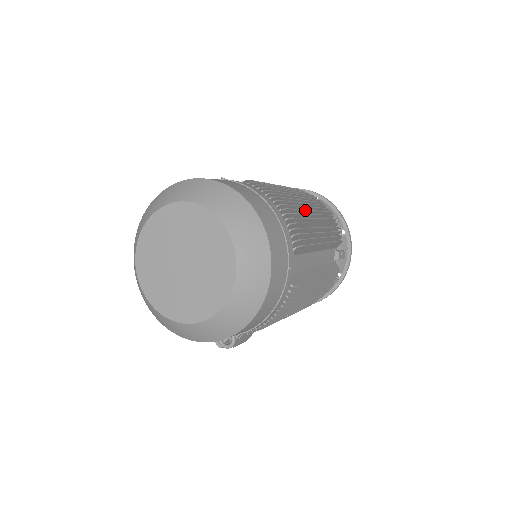
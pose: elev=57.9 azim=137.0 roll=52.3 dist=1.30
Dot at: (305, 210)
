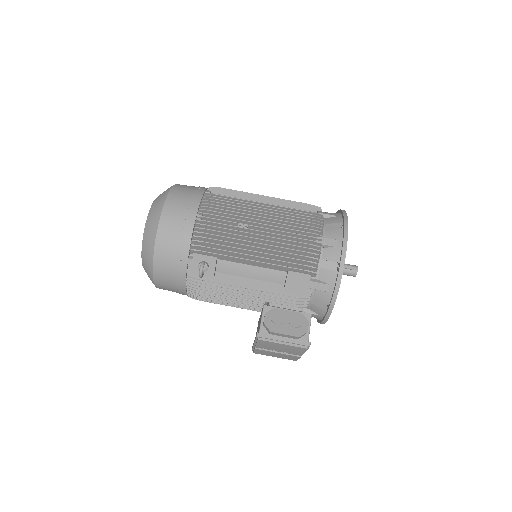
Dot at: occluded
